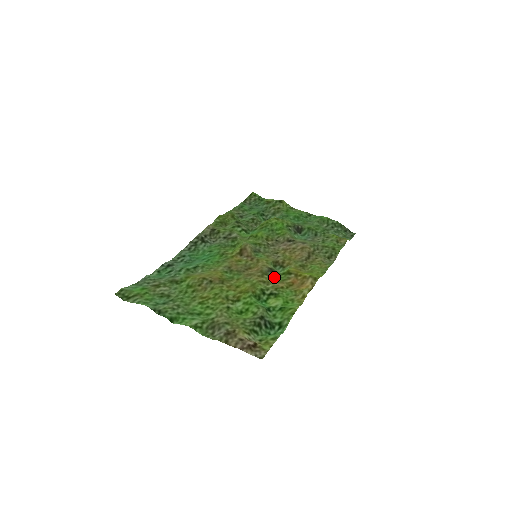
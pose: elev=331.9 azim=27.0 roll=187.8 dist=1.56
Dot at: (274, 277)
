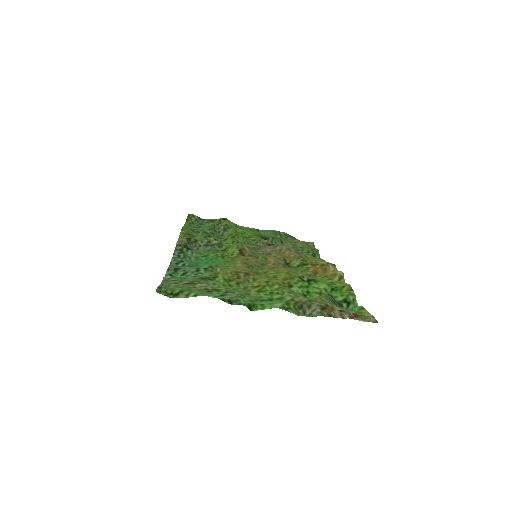
Dot at: (294, 269)
